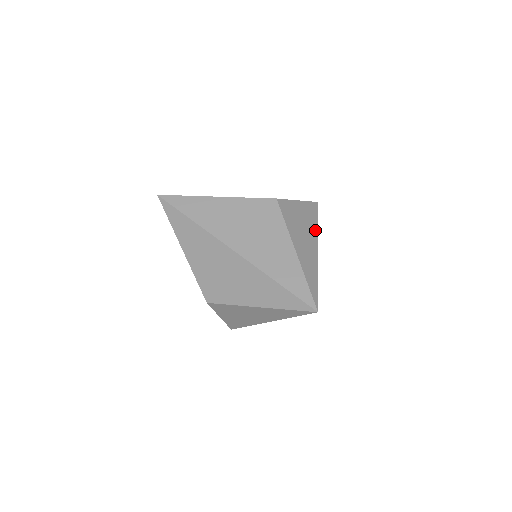
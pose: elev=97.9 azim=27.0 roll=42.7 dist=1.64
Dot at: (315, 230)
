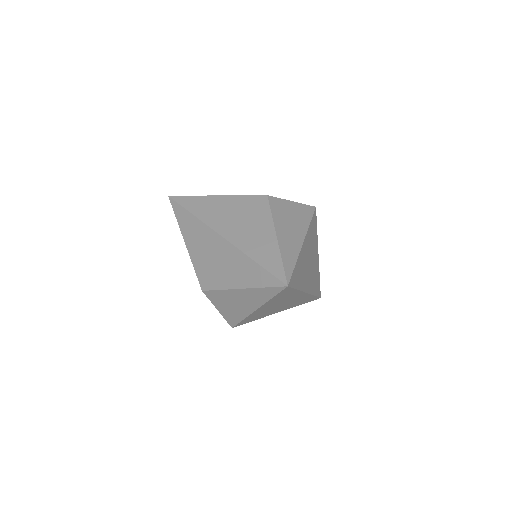
Dot at: (305, 226)
